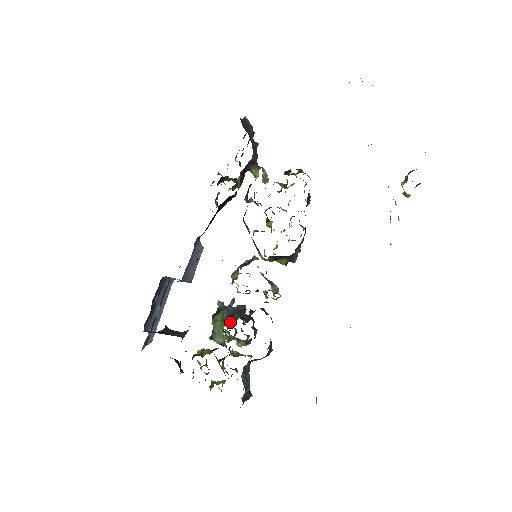
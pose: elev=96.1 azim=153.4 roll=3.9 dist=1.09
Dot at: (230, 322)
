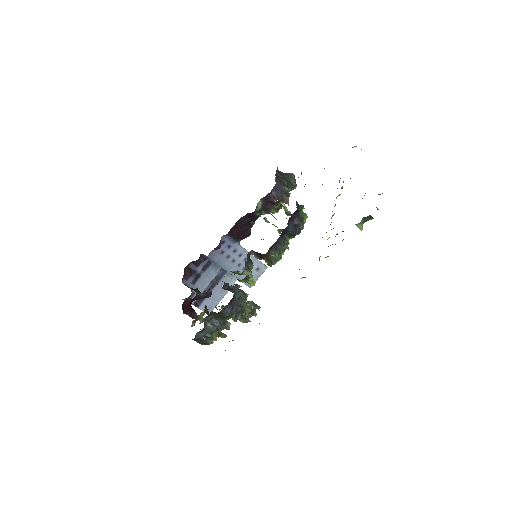
Dot at: (251, 314)
